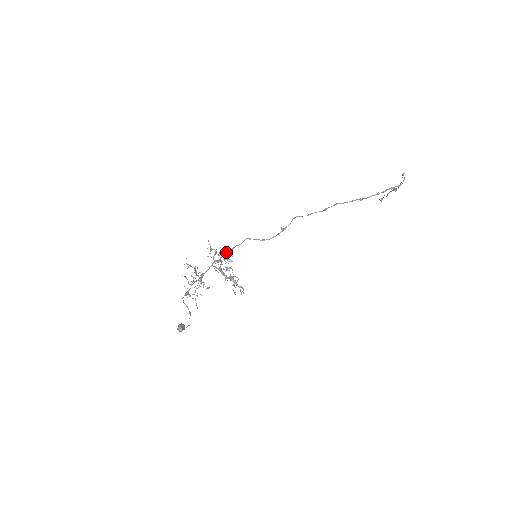
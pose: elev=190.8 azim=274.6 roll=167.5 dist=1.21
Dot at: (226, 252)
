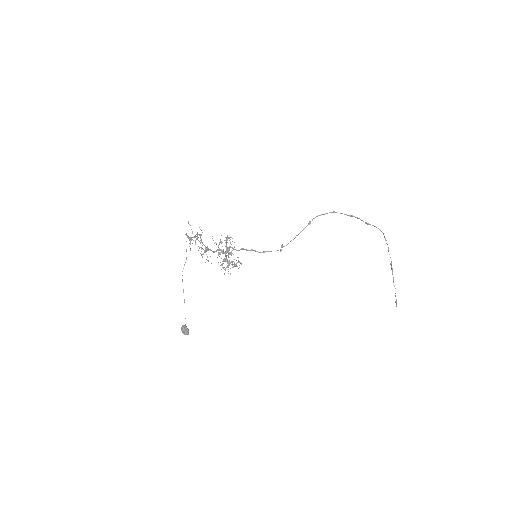
Dot at: (230, 247)
